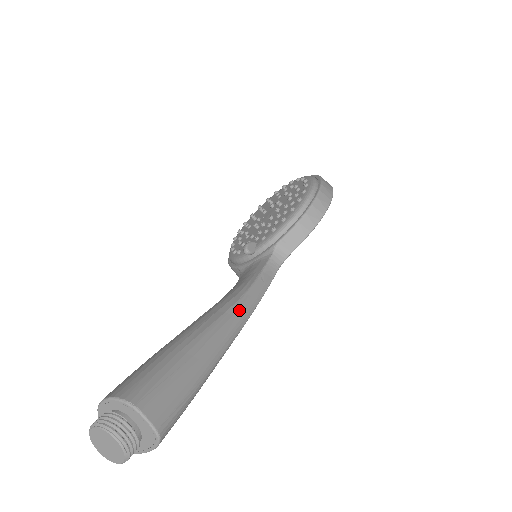
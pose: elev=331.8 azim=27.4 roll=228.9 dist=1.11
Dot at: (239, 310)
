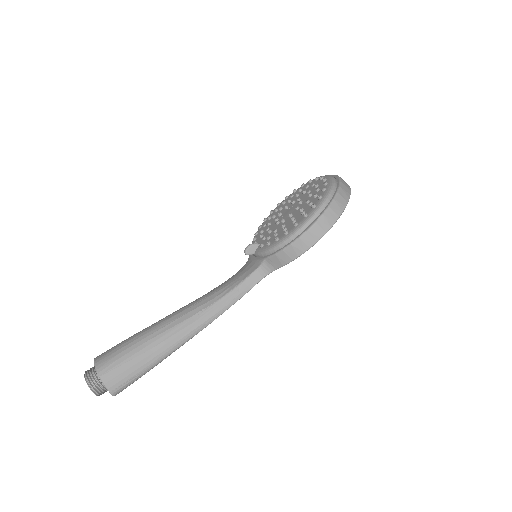
Dot at: (203, 317)
